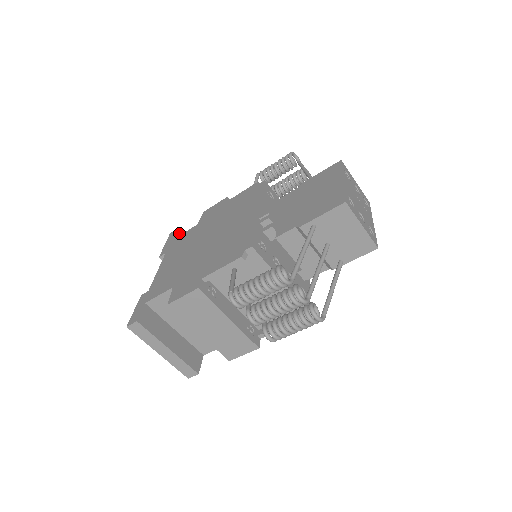
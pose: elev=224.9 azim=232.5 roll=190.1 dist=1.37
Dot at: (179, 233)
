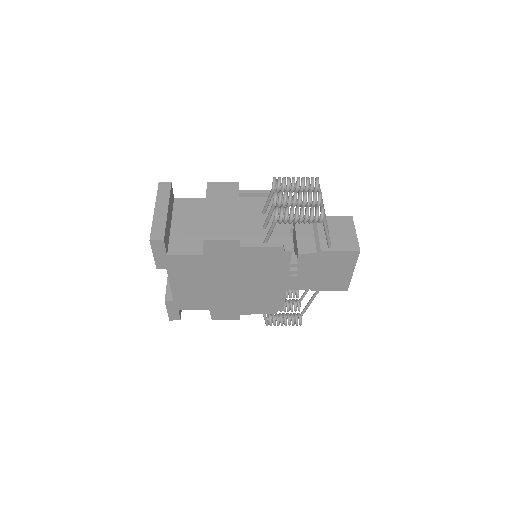
Dot at: (165, 242)
